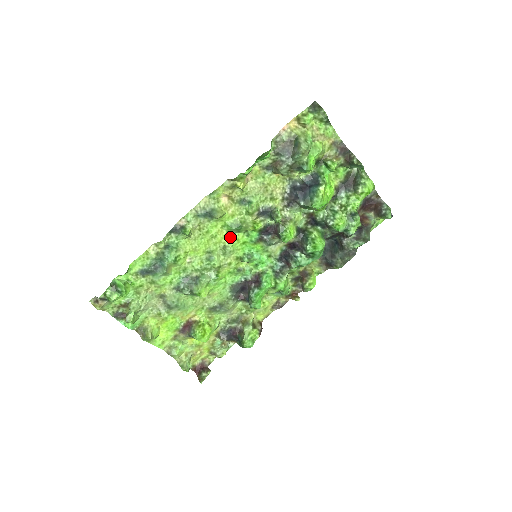
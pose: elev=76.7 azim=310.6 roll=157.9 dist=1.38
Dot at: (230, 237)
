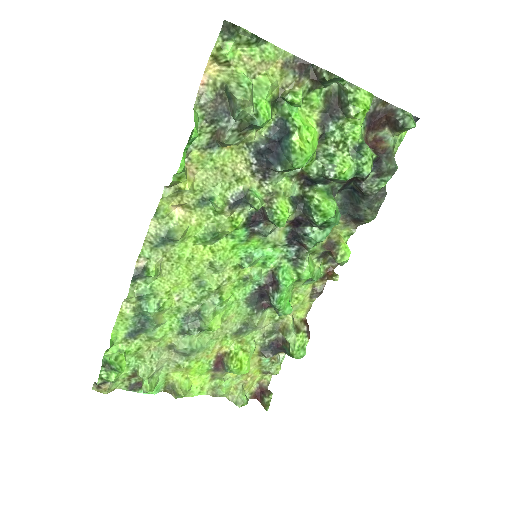
Dot at: (211, 250)
